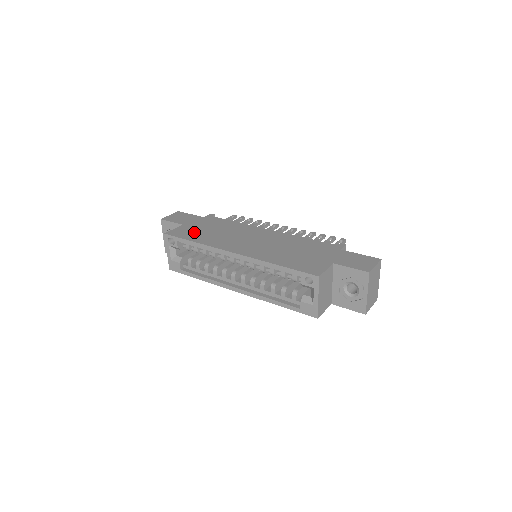
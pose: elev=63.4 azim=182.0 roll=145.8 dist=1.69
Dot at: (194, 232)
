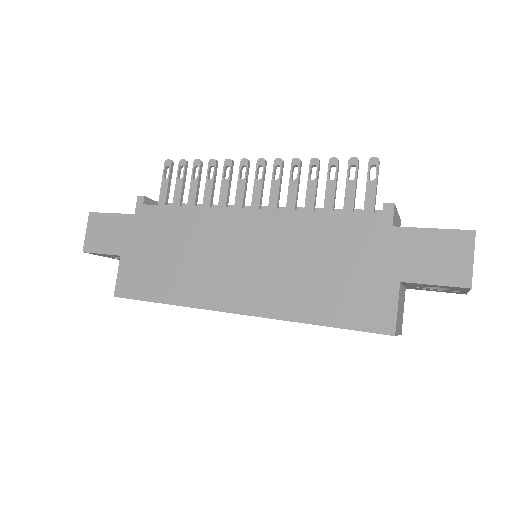
Dot at: (149, 273)
